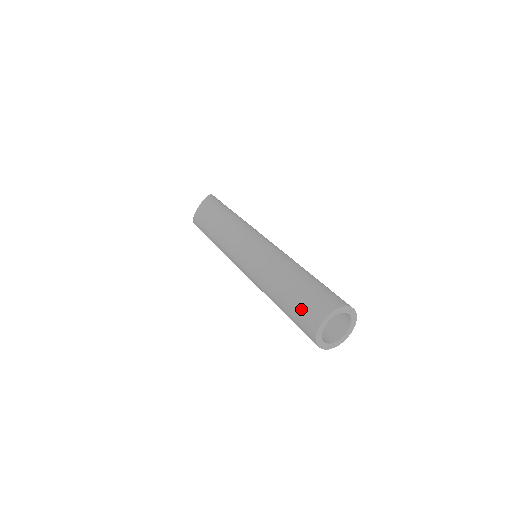
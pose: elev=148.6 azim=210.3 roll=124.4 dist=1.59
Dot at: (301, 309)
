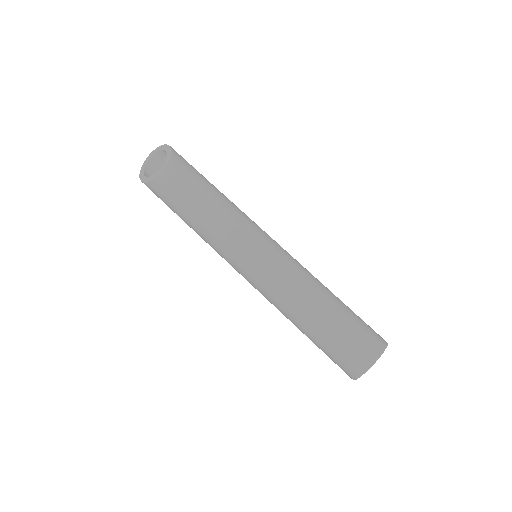
Dot at: (347, 346)
